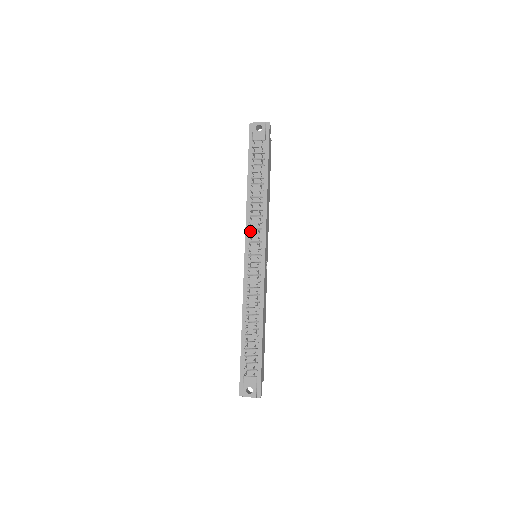
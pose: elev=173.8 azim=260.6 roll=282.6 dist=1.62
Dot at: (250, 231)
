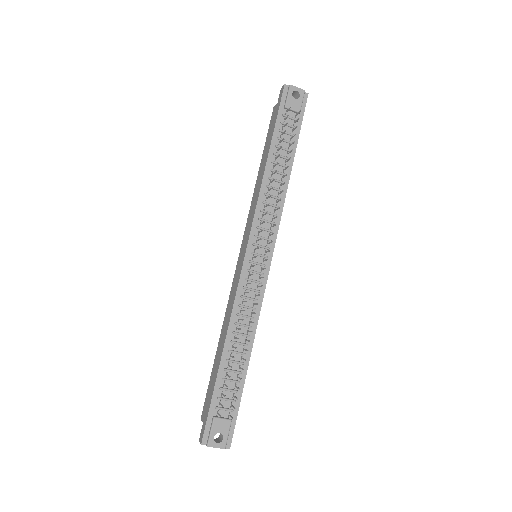
Dot at: (264, 222)
